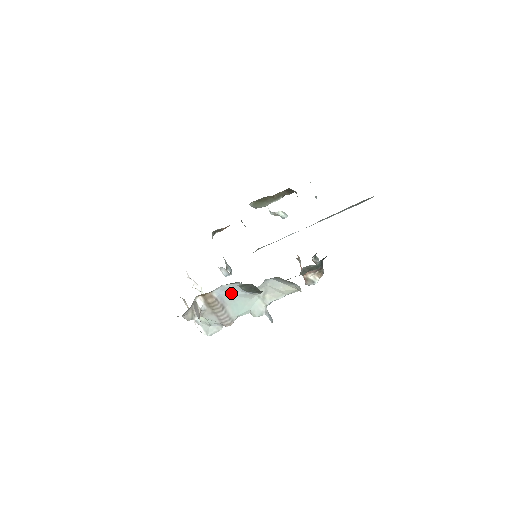
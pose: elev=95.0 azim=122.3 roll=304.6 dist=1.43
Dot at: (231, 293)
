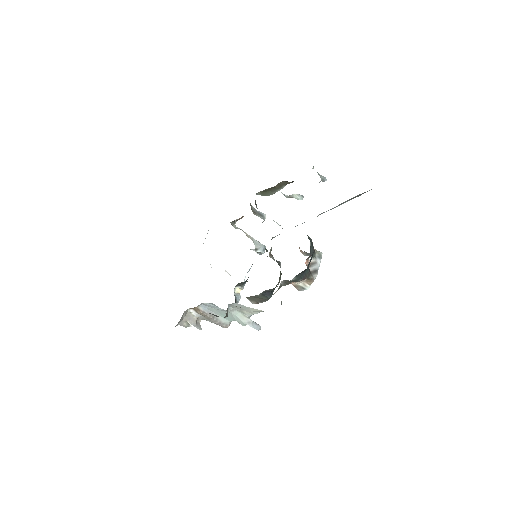
Dot at: (214, 308)
